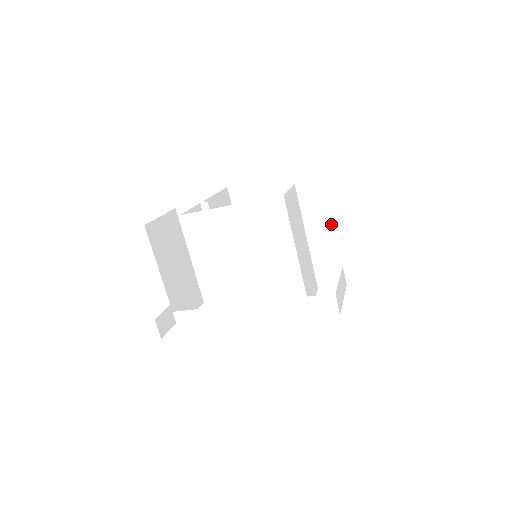
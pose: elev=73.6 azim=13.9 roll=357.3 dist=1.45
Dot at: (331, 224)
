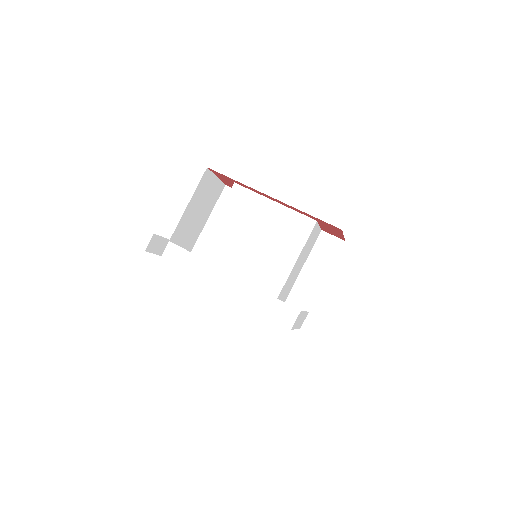
Dot at: (324, 275)
